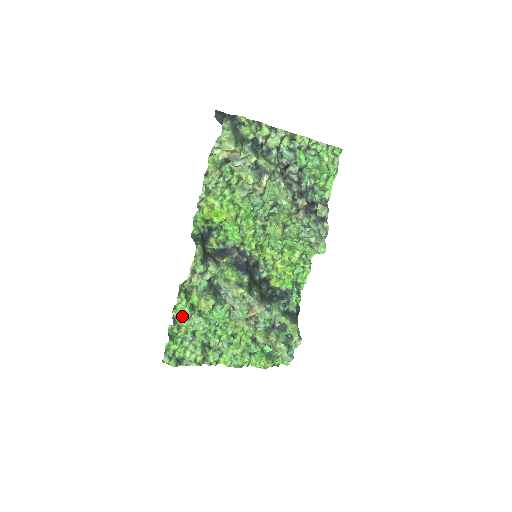
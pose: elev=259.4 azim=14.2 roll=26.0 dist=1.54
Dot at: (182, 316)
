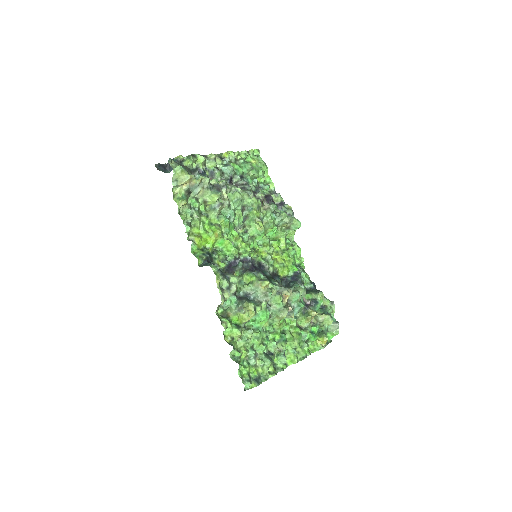
Dot at: (234, 339)
